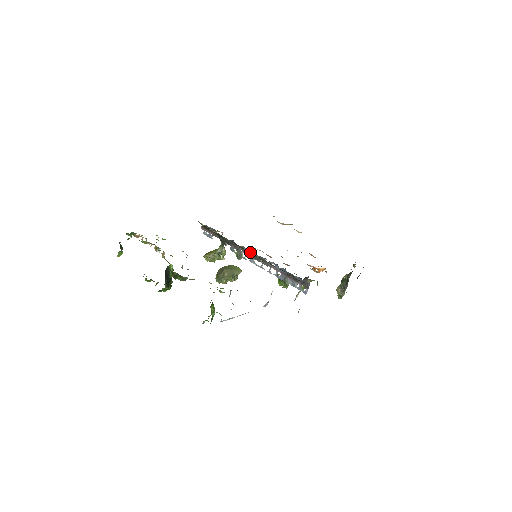
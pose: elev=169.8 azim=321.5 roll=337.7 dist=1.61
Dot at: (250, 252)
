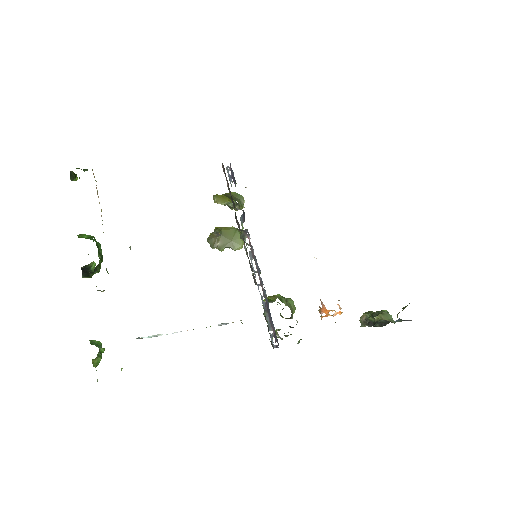
Dot at: occluded
